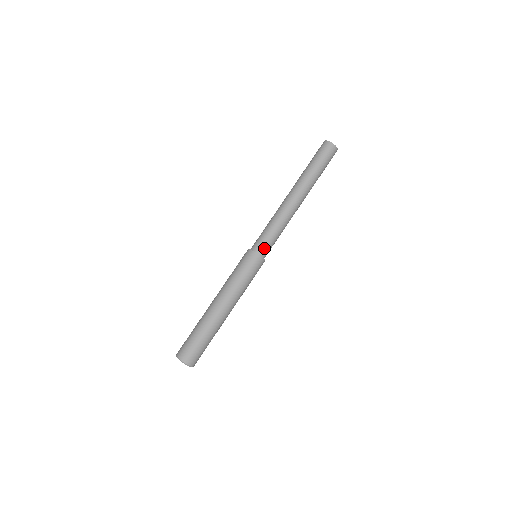
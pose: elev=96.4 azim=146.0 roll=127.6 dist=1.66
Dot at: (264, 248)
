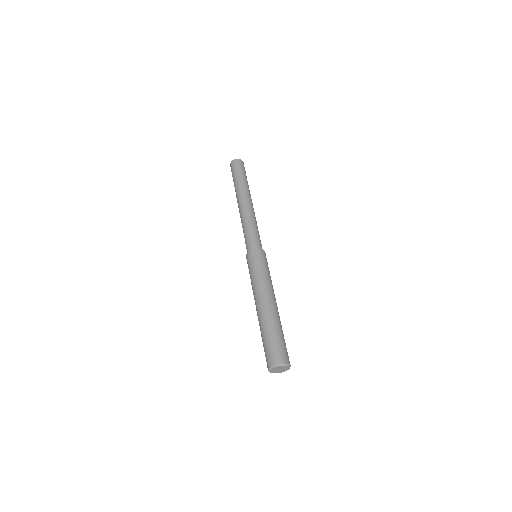
Dot at: (253, 244)
